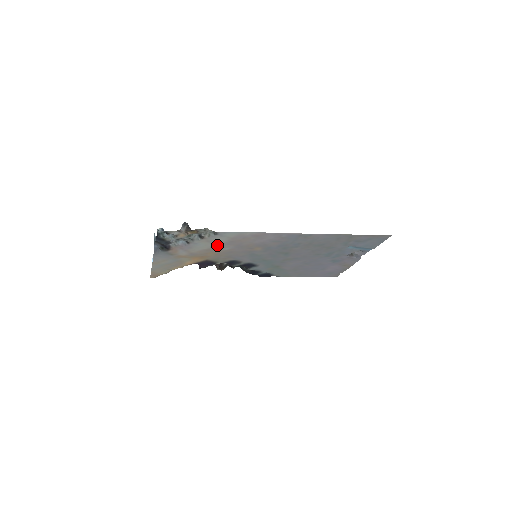
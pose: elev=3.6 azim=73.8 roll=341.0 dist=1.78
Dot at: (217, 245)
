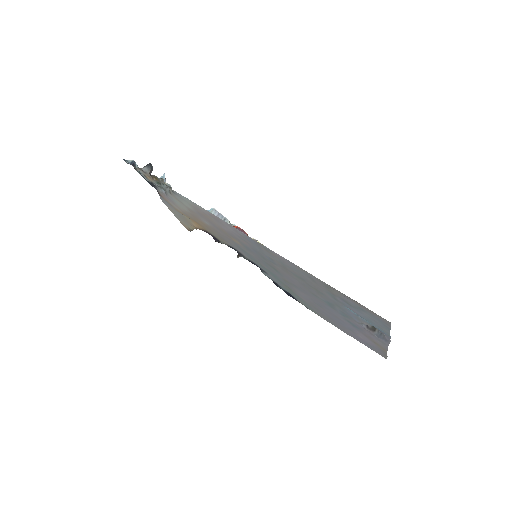
Dot at: (192, 211)
